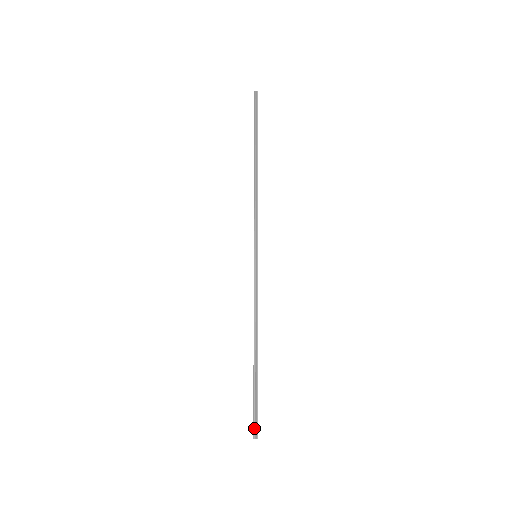
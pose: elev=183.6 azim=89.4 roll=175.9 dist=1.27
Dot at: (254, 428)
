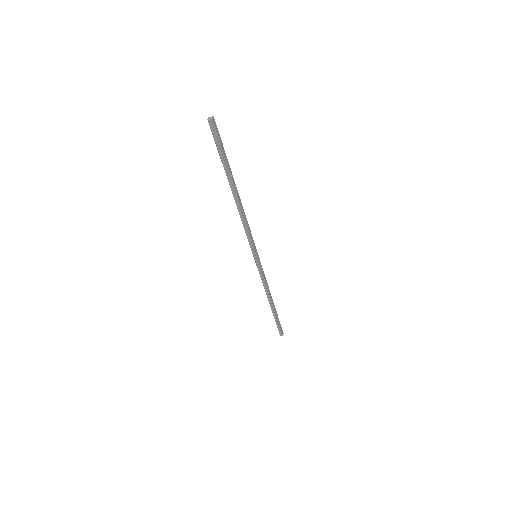
Dot at: (279, 332)
